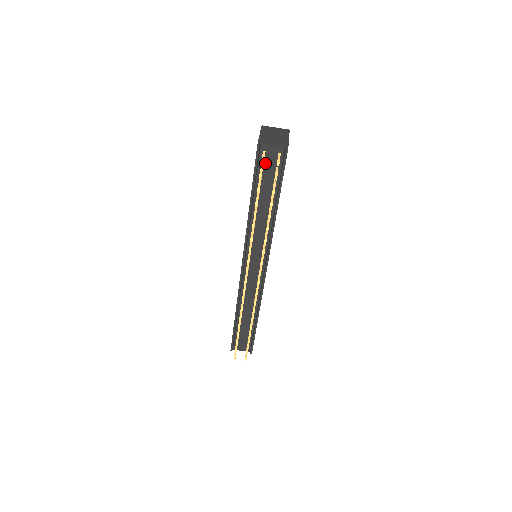
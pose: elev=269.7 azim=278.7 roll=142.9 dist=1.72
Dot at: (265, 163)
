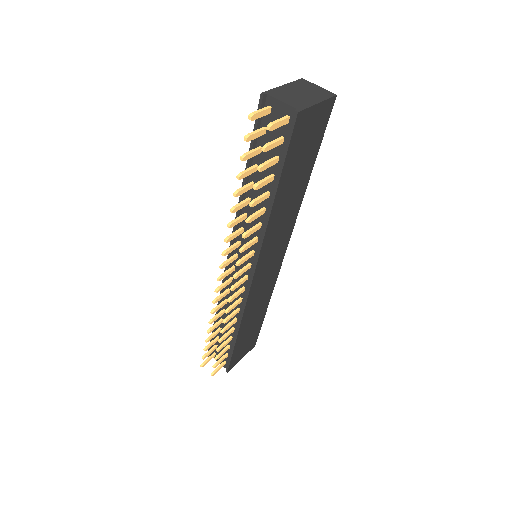
Dot at: occluded
